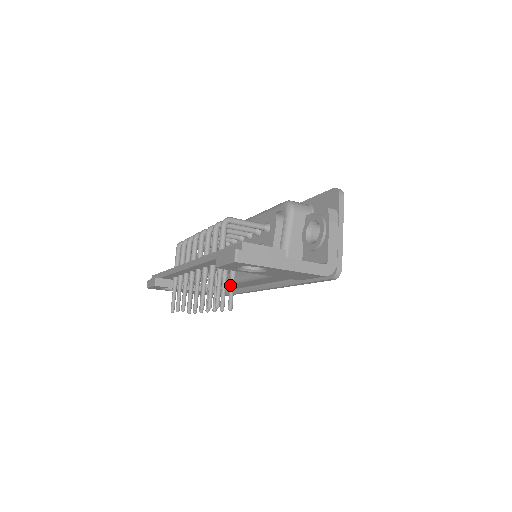
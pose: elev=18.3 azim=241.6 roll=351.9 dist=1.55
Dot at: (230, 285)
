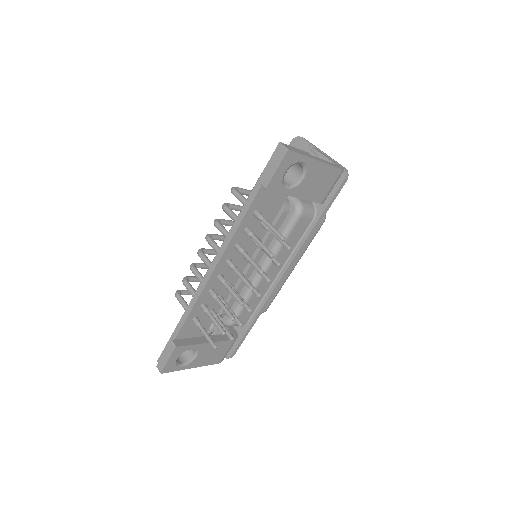
Dot at: (273, 233)
